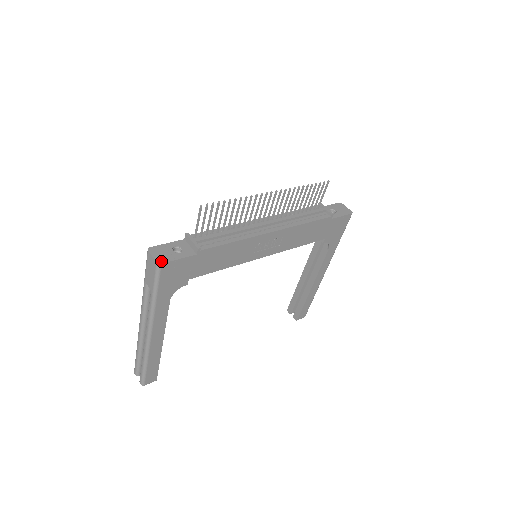
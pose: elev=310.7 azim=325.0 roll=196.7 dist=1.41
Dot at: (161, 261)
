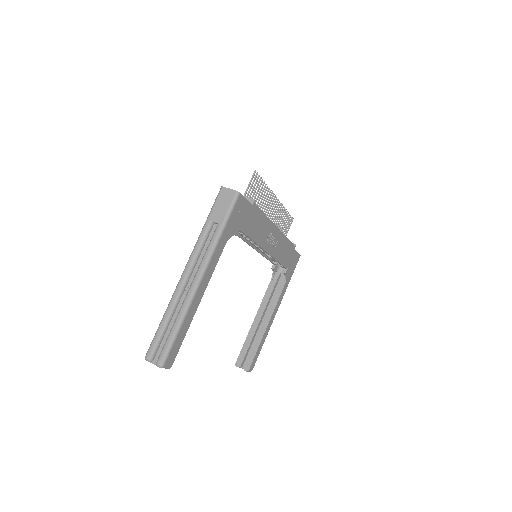
Dot at: (238, 192)
